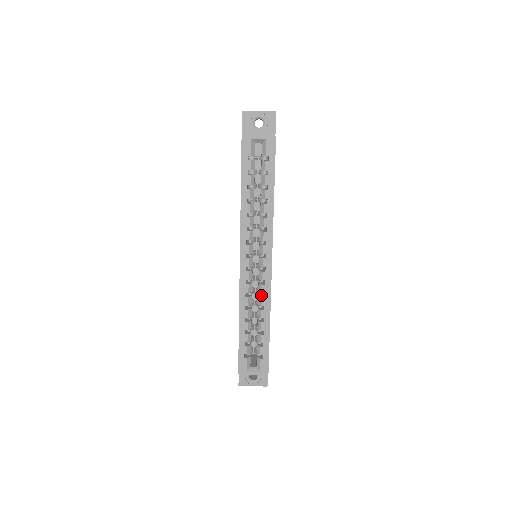
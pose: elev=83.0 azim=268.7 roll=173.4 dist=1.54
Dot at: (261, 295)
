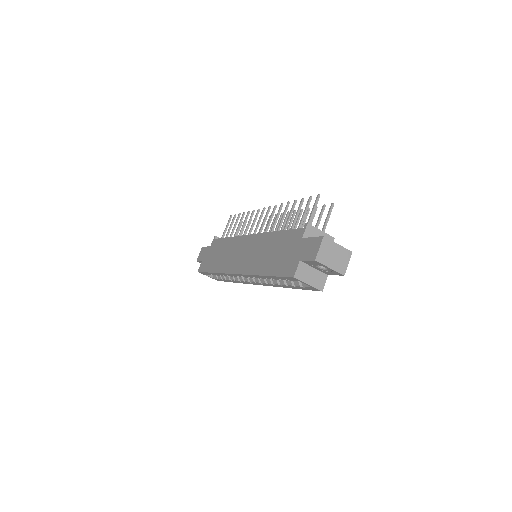
Dot at: occluded
